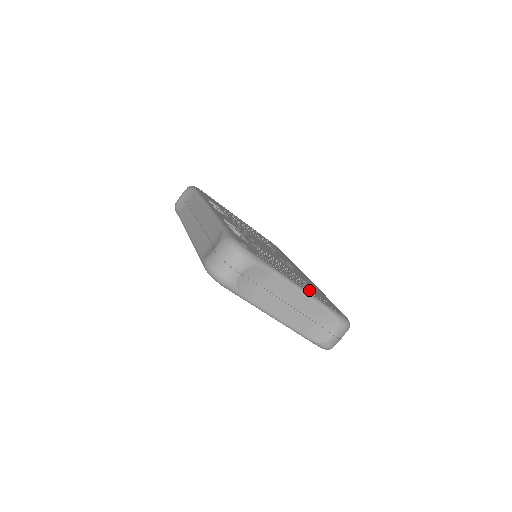
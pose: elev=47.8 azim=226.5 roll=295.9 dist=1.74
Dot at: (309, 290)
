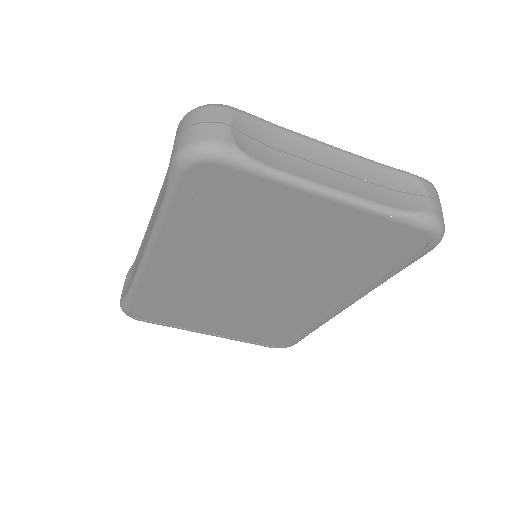
Dot at: occluded
